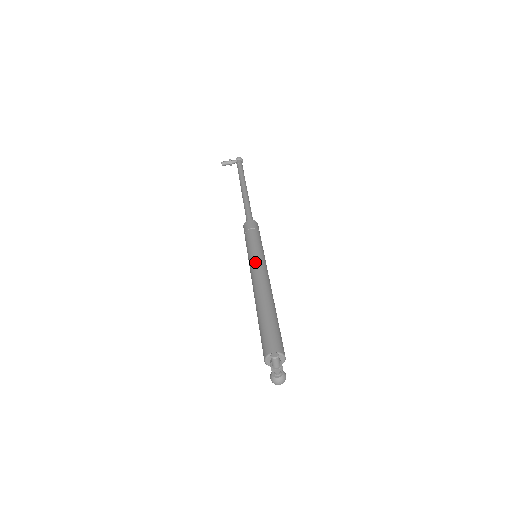
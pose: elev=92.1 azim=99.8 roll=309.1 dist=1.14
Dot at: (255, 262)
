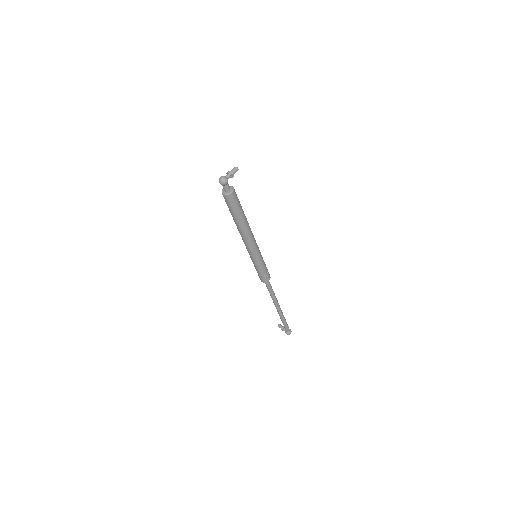
Dot at: occluded
